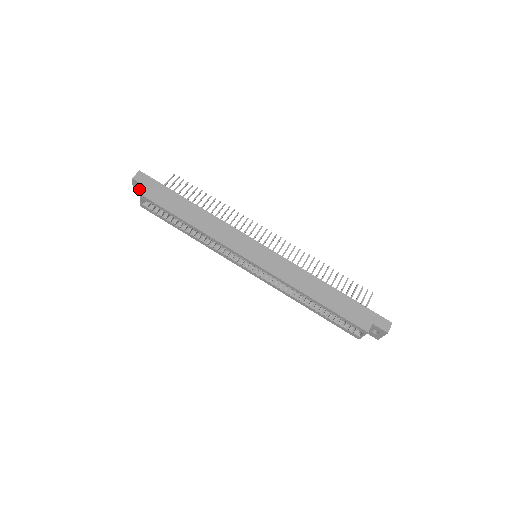
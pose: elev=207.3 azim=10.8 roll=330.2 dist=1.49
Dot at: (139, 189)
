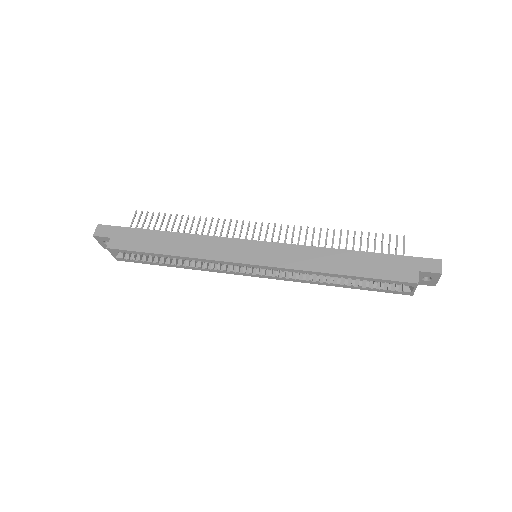
Dot at: (107, 243)
